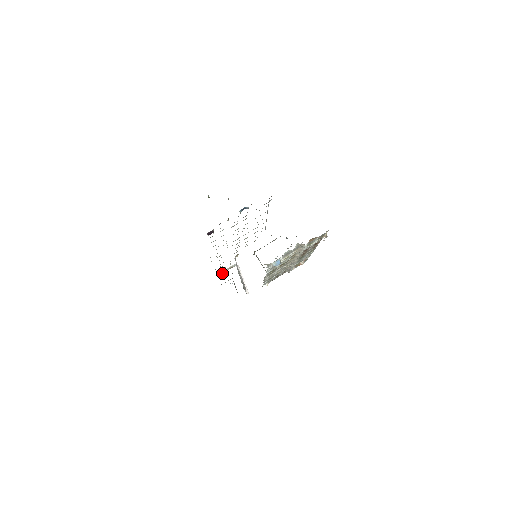
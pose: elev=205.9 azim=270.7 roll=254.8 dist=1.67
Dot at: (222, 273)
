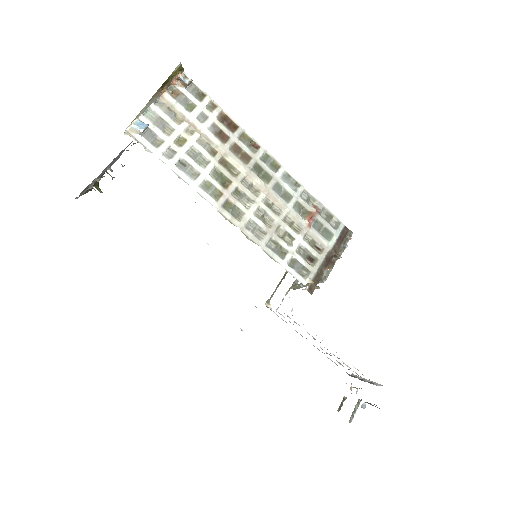
Dot at: occluded
